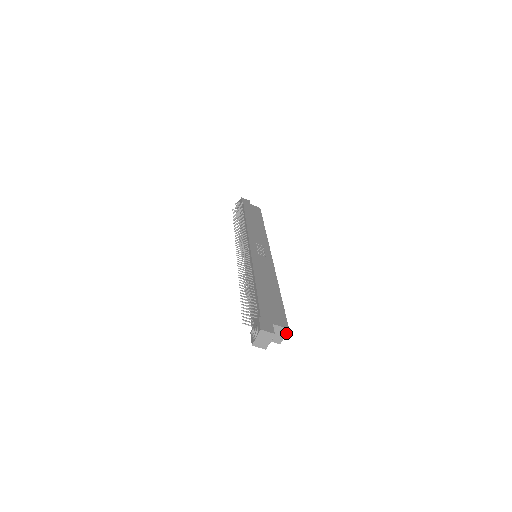
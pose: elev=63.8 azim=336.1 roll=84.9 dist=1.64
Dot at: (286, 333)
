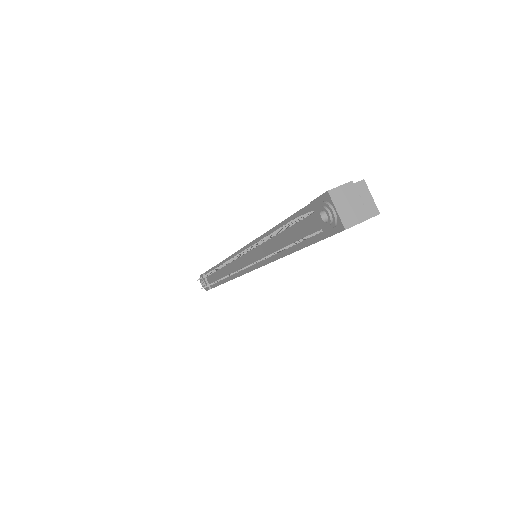
Dot at: (367, 189)
